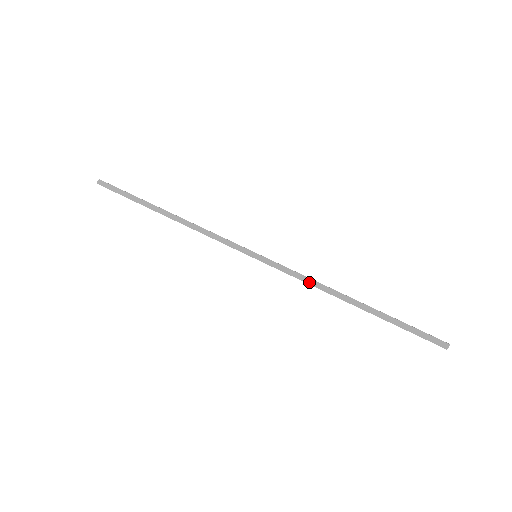
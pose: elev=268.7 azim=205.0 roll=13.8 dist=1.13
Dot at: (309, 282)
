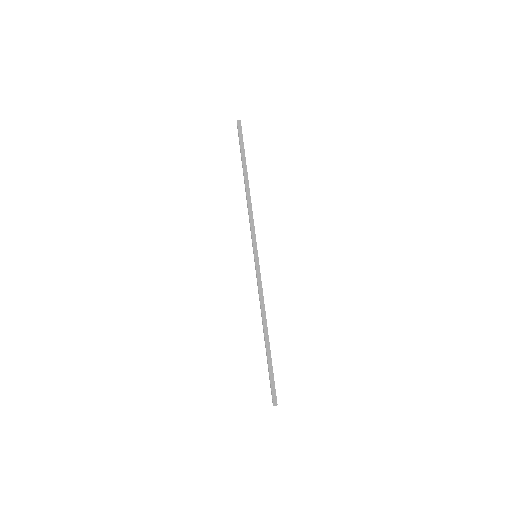
Dot at: (261, 299)
